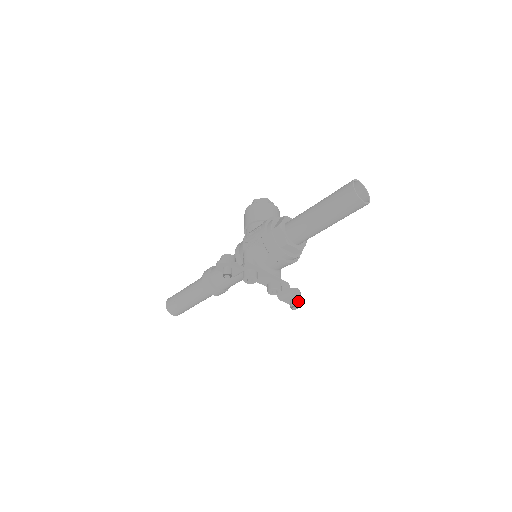
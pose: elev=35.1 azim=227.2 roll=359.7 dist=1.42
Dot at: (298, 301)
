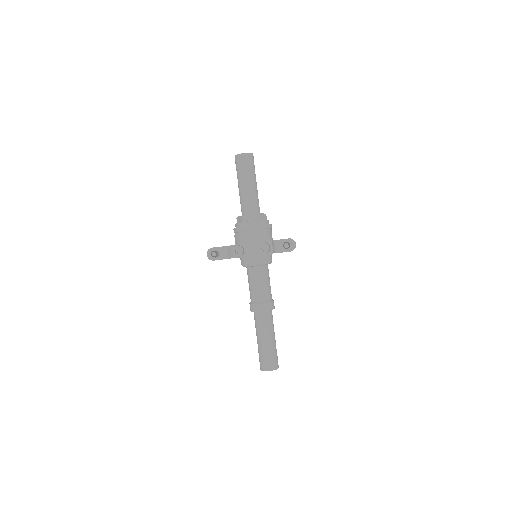
Dot at: (289, 243)
